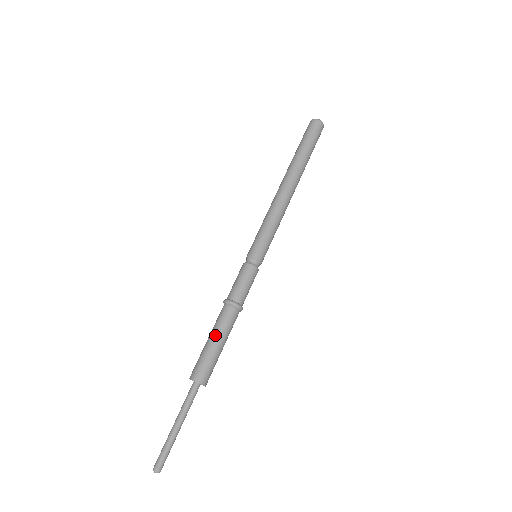
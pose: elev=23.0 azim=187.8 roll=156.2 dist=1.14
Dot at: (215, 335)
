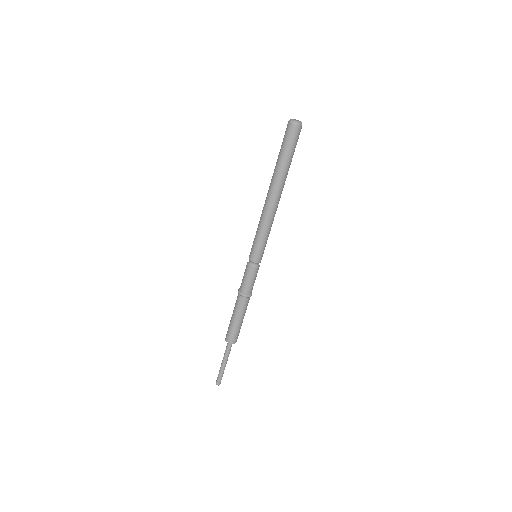
Dot at: (238, 317)
